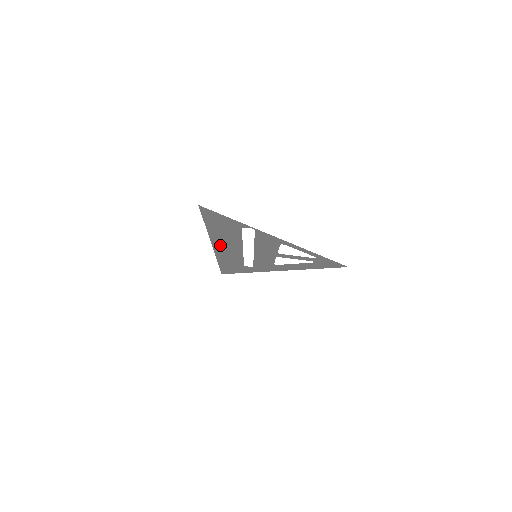
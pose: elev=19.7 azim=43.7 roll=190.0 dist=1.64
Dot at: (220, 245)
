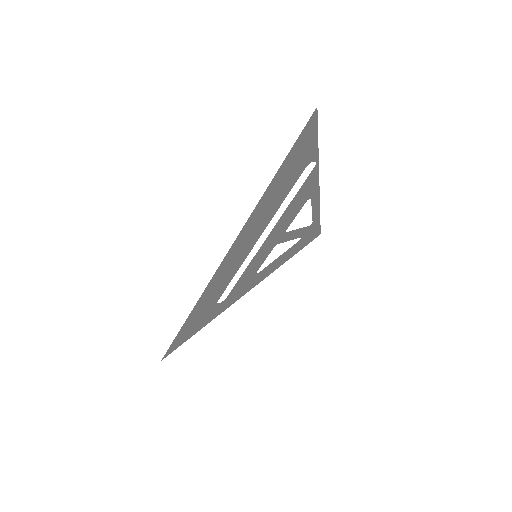
Dot at: (240, 242)
